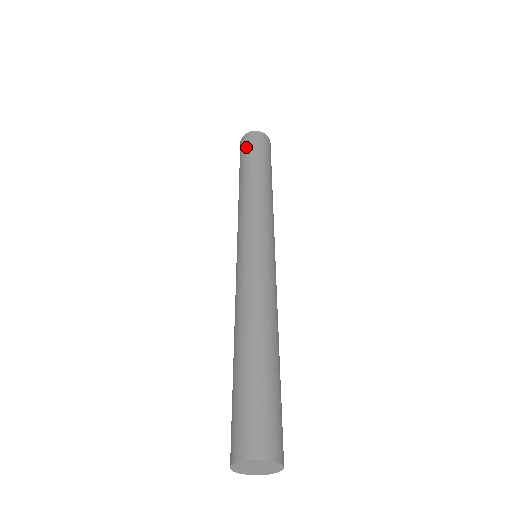
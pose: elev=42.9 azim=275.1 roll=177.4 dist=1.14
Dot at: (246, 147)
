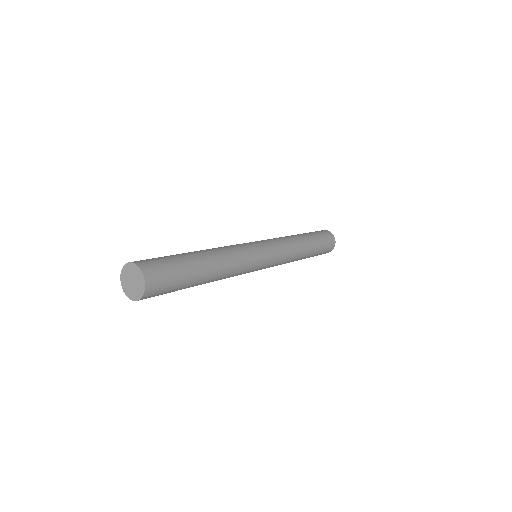
Dot at: occluded
